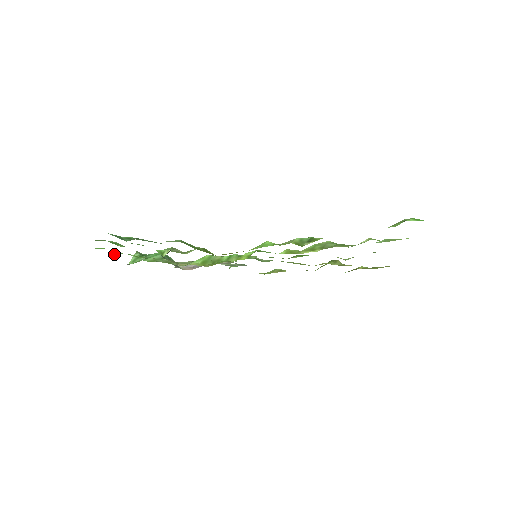
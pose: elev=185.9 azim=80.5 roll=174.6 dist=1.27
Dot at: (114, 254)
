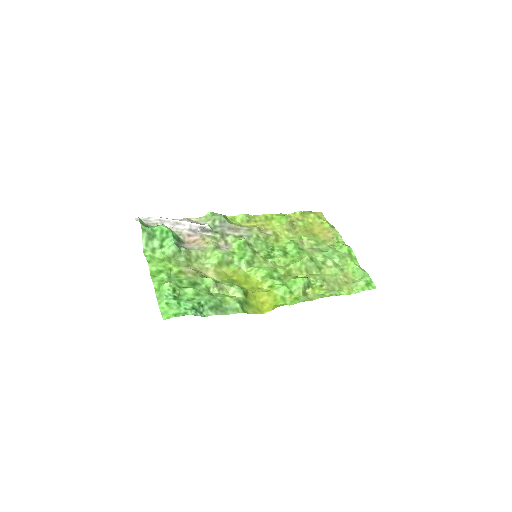
Dot at: (155, 274)
